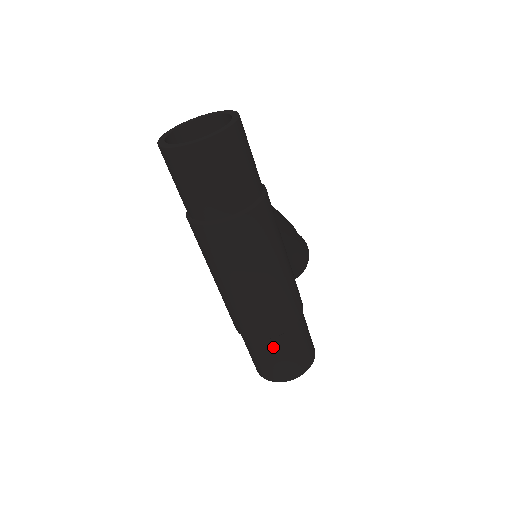
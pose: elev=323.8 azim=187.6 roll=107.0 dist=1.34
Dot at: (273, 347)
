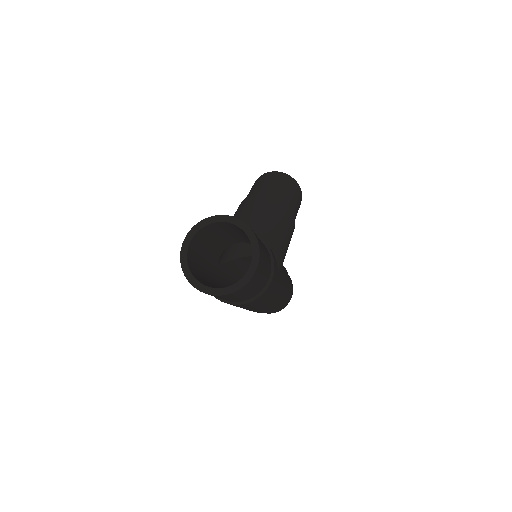
Dot at: occluded
